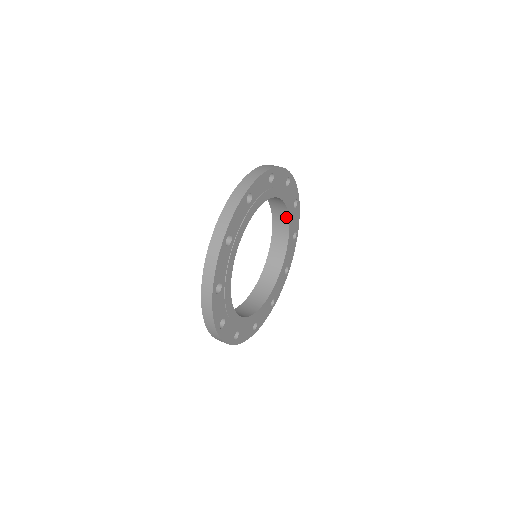
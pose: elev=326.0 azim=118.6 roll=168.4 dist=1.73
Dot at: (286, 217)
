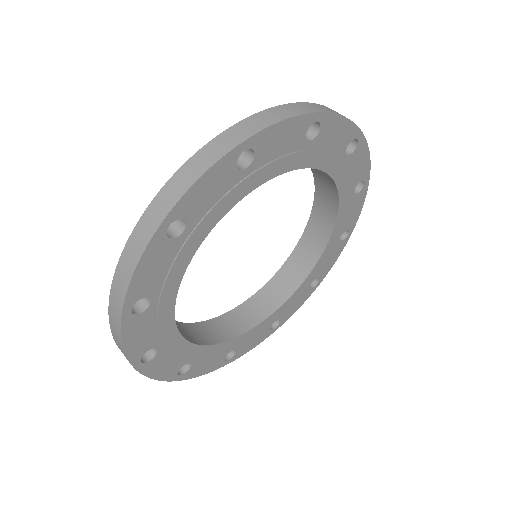
Dot at: (334, 205)
